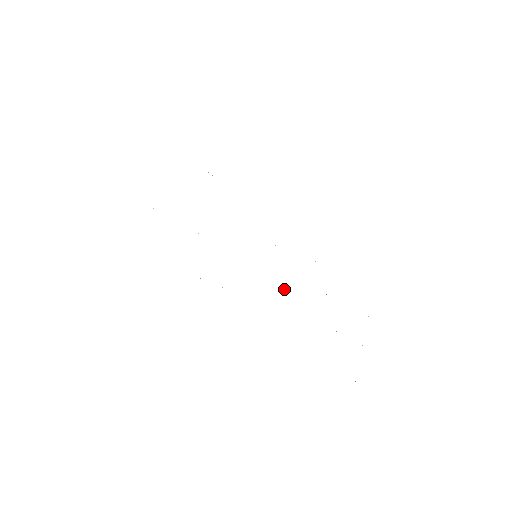
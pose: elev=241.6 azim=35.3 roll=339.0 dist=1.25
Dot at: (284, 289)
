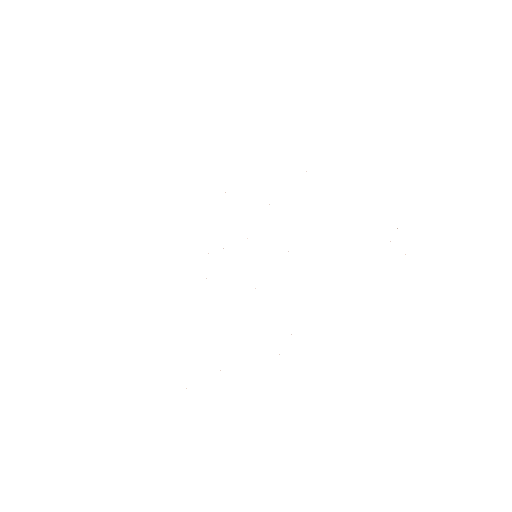
Dot at: occluded
